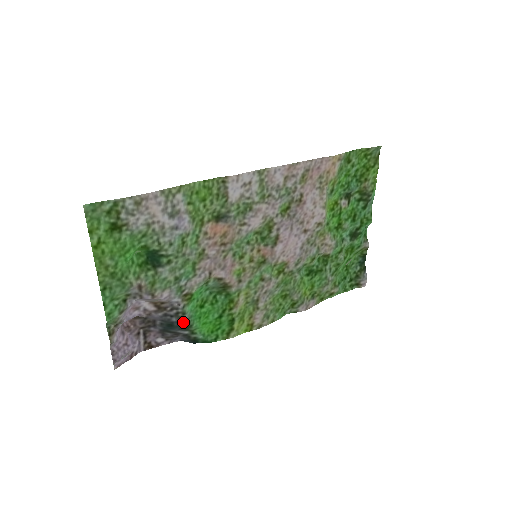
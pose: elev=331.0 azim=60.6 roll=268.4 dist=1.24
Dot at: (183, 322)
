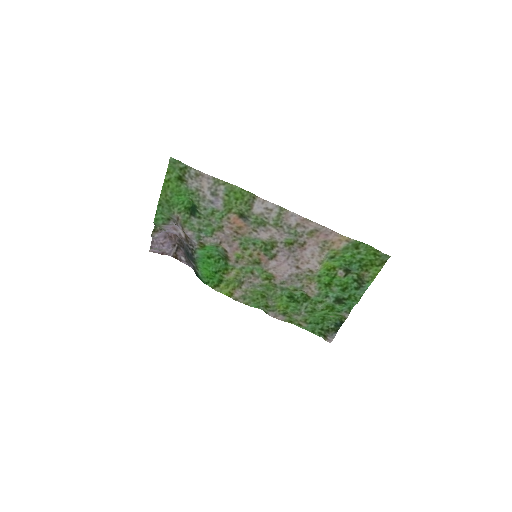
Dot at: (193, 257)
